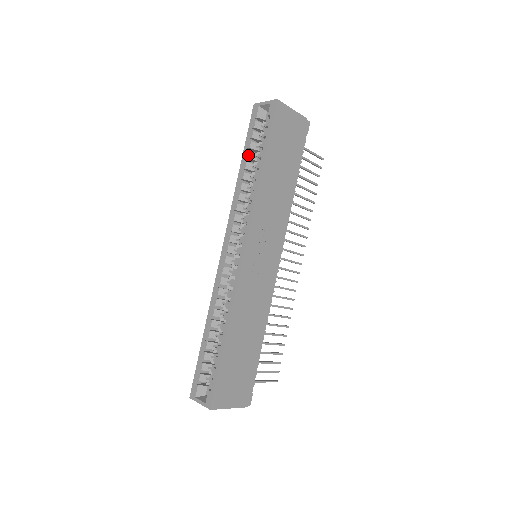
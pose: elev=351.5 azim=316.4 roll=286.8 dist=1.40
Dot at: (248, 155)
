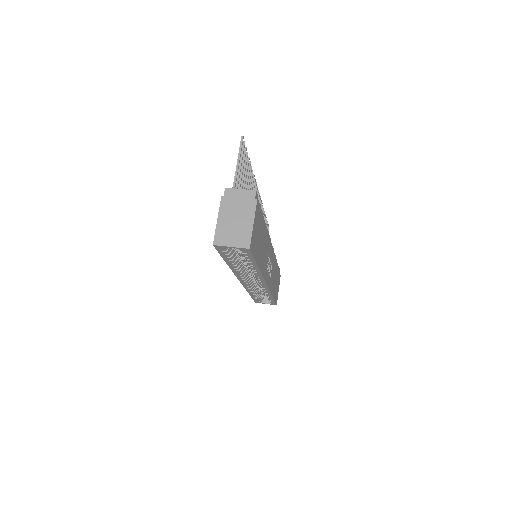
Dot at: (233, 262)
